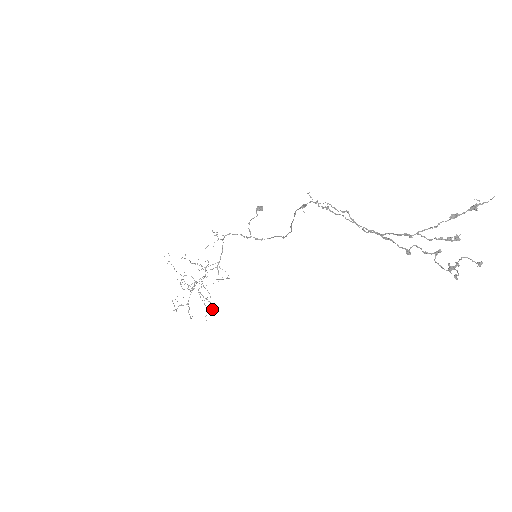
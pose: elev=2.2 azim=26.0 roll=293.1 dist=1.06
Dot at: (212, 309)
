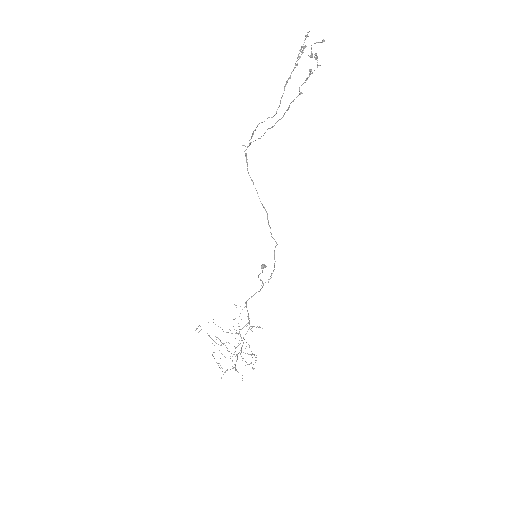
Dot at: (256, 357)
